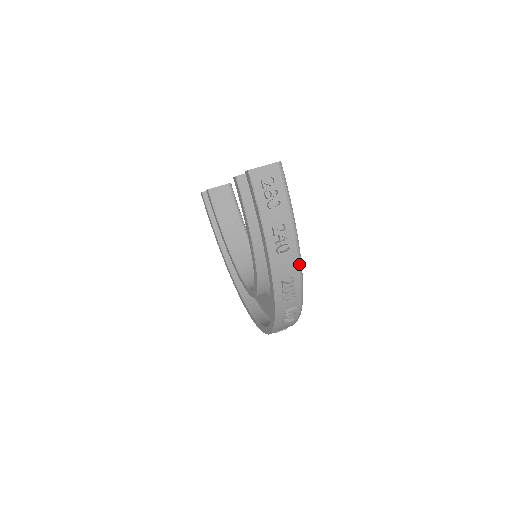
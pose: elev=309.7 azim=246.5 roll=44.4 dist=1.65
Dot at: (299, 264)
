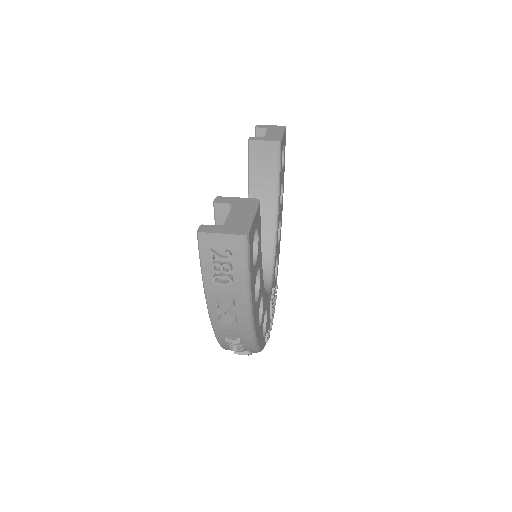
Dot at: (249, 333)
